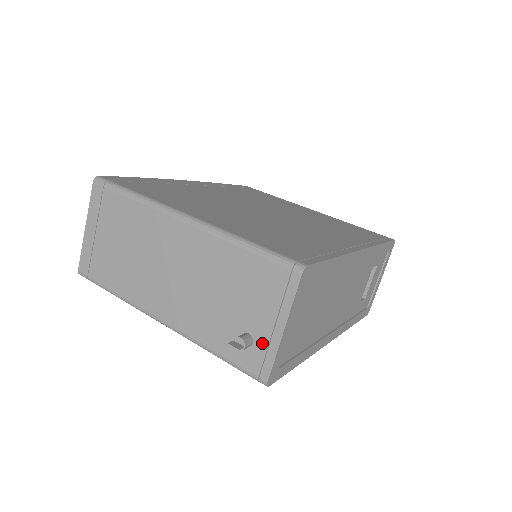
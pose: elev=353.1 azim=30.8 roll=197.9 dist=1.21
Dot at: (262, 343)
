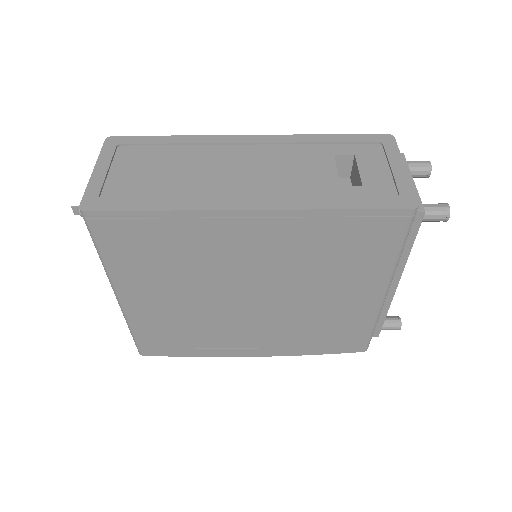
Dot at: occluded
